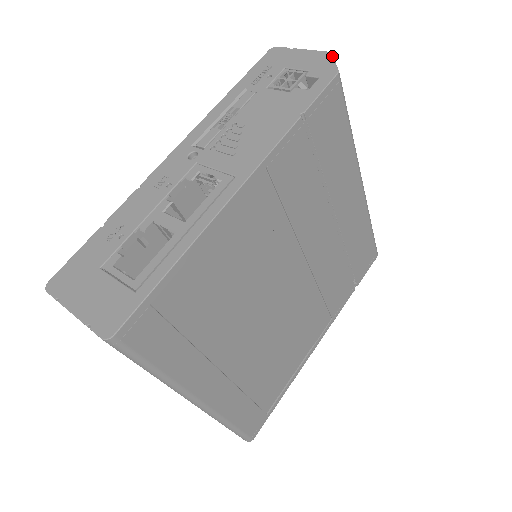
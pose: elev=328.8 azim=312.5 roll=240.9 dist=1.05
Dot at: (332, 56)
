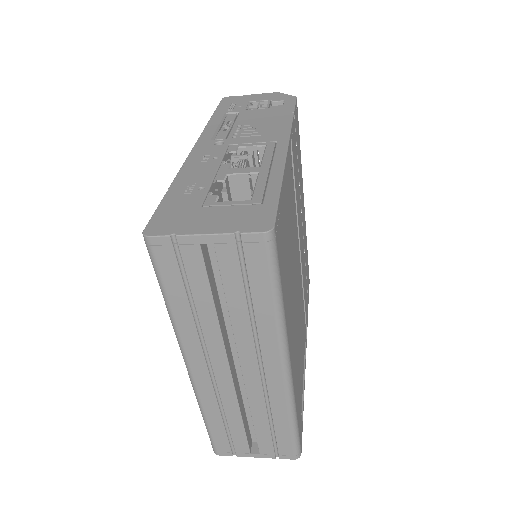
Dot at: (282, 93)
